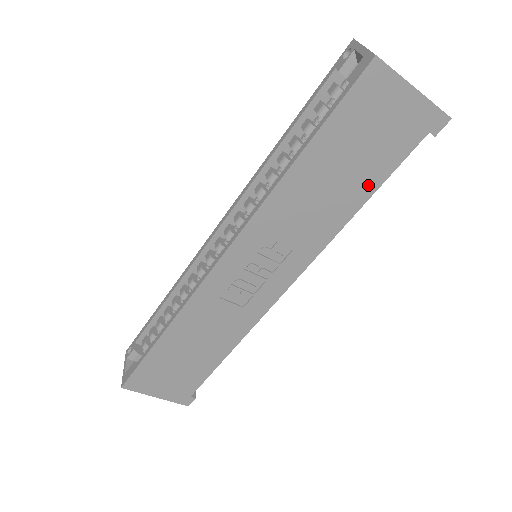
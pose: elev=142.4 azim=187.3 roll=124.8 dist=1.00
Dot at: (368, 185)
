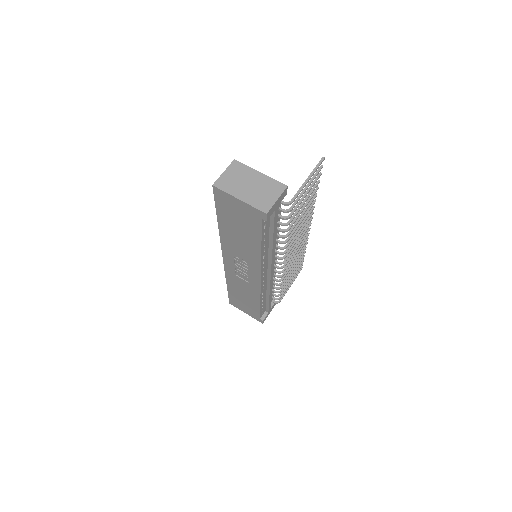
Dot at: (255, 239)
